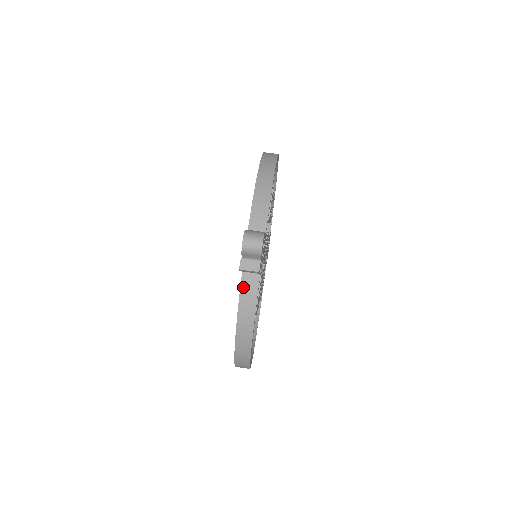
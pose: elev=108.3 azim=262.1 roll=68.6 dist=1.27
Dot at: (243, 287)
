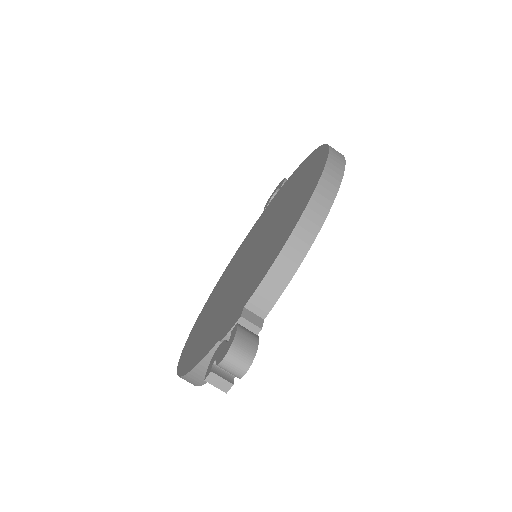
Dot at: (209, 357)
